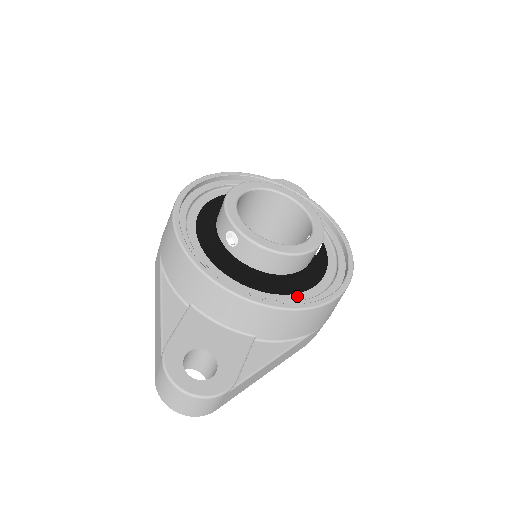
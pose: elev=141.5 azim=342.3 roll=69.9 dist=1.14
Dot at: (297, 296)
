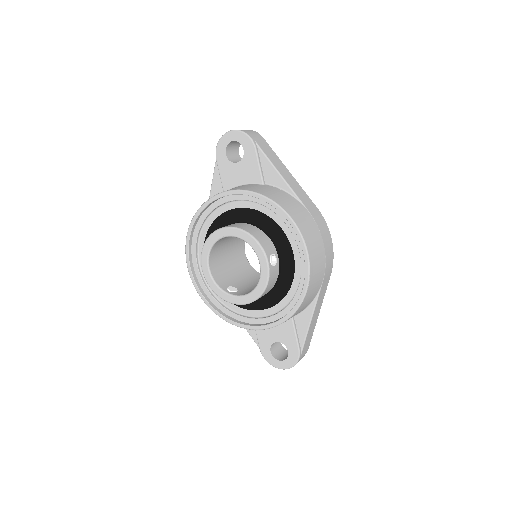
Dot at: (288, 295)
